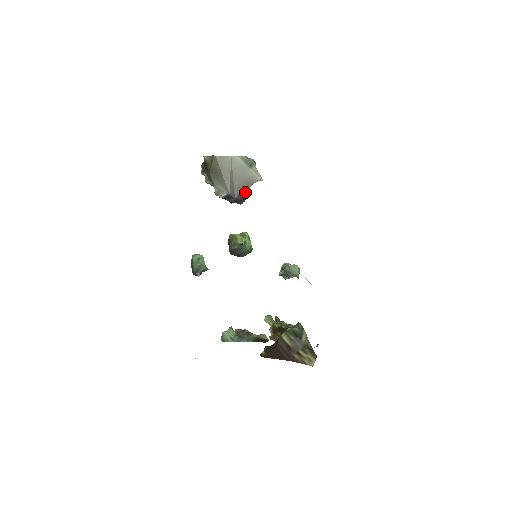
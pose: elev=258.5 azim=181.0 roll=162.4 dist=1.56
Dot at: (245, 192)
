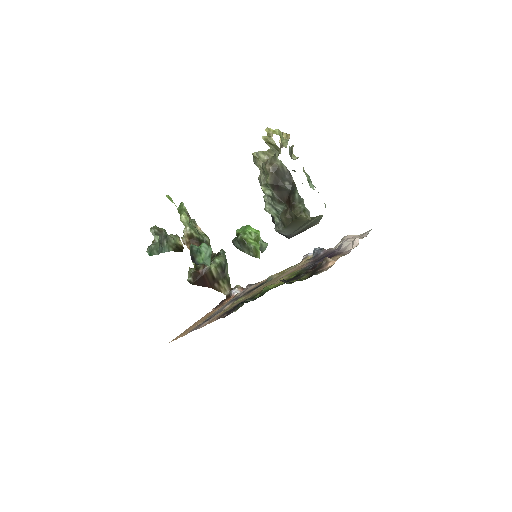
Dot at: (299, 233)
